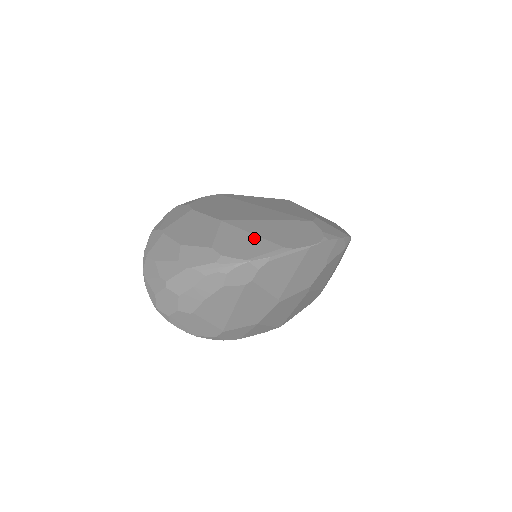
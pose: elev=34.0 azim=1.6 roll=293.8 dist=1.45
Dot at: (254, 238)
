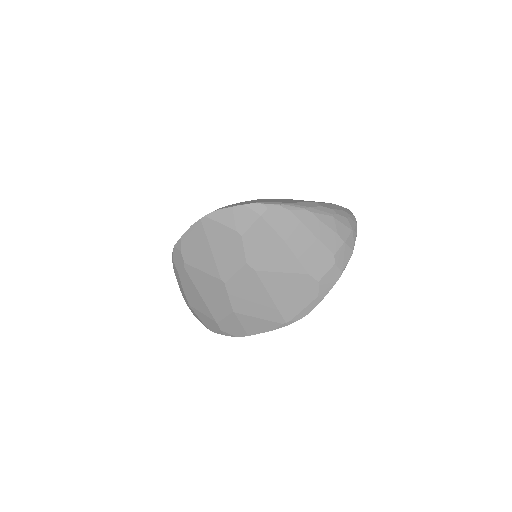
Dot at: occluded
